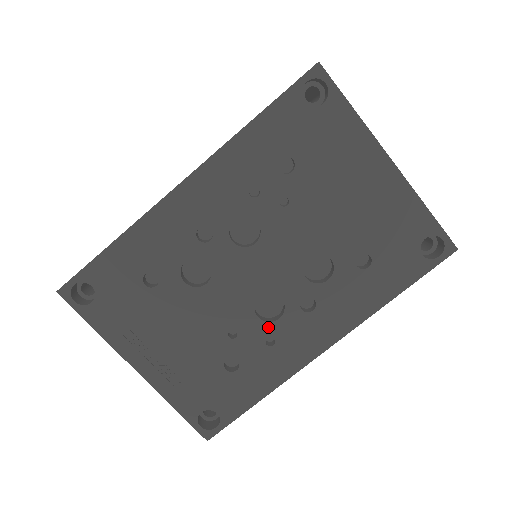
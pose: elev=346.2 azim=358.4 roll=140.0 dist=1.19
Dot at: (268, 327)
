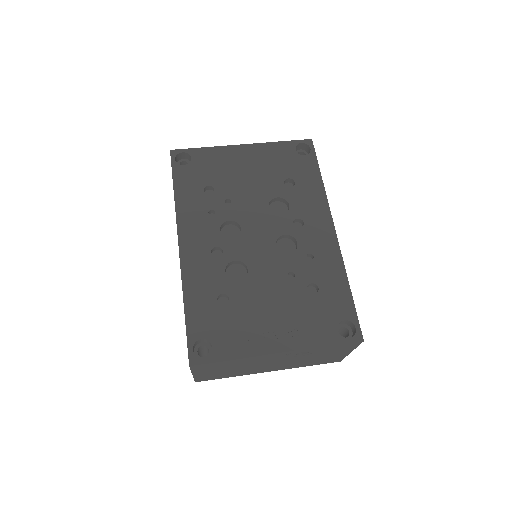
Dot at: (299, 252)
